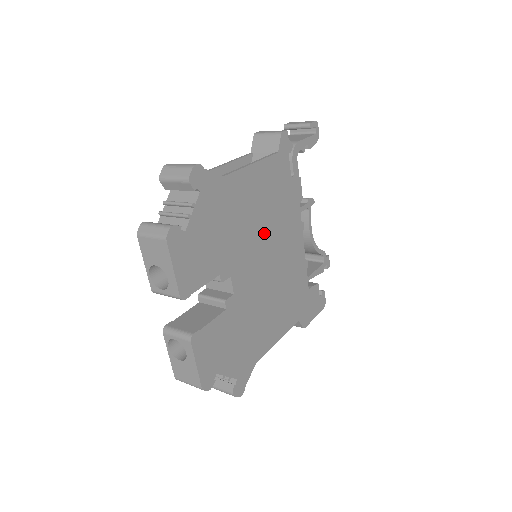
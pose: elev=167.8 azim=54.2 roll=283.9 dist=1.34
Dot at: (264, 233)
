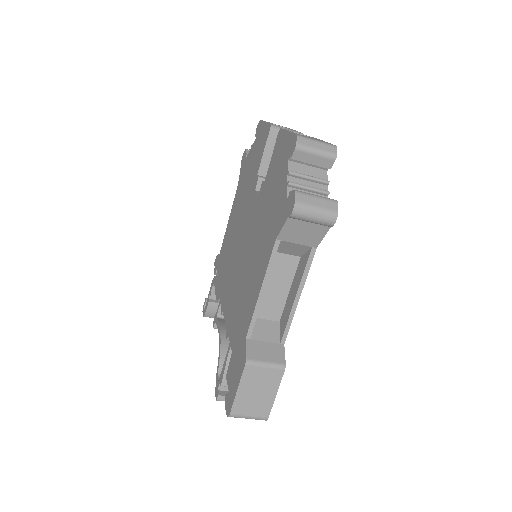
Dot at: occluded
